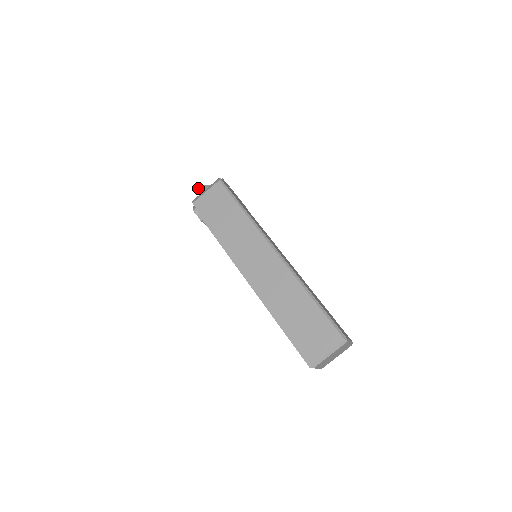
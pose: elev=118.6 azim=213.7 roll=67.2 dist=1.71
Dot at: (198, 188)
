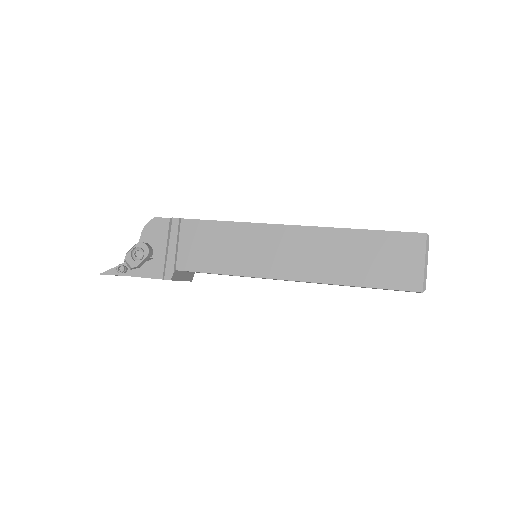
Dot at: (106, 272)
